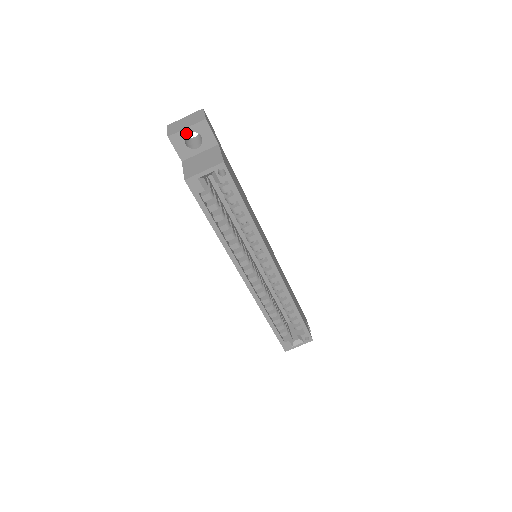
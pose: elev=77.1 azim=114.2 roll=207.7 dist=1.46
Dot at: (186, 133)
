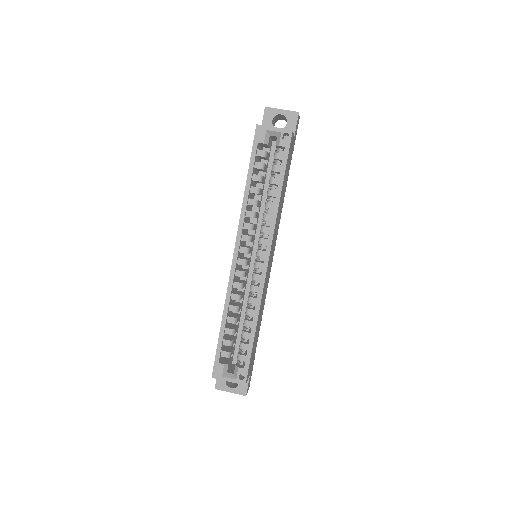
Dot at: (279, 113)
